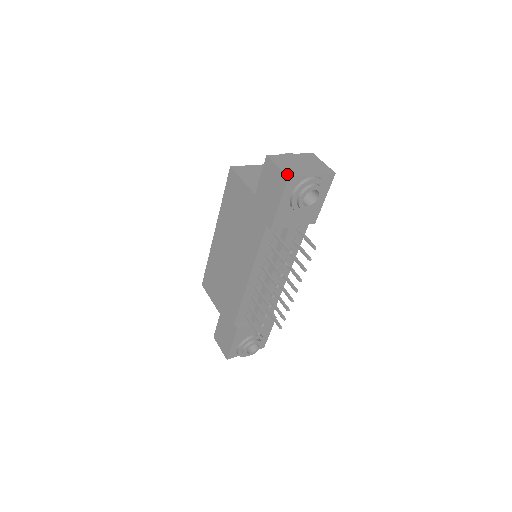
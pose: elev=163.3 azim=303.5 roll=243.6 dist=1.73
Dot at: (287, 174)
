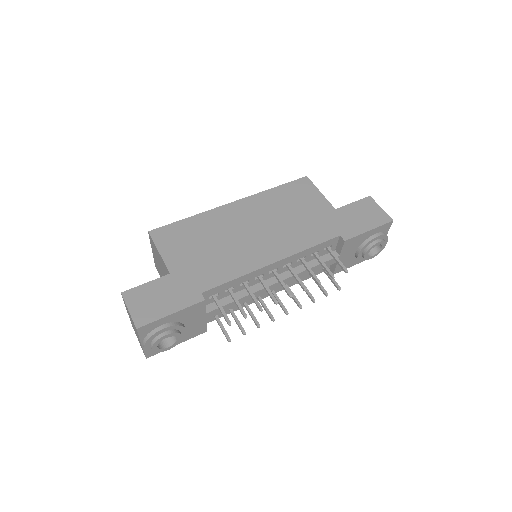
Dot at: (390, 218)
